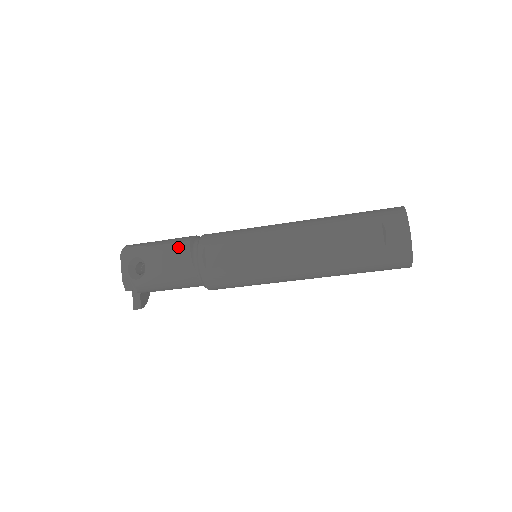
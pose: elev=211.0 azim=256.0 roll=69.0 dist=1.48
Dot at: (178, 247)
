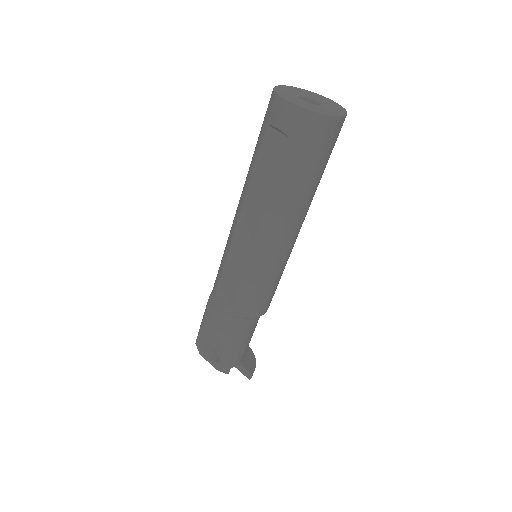
Dot at: (207, 313)
